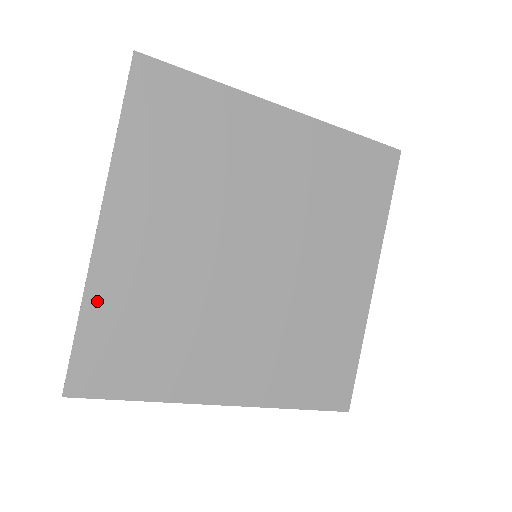
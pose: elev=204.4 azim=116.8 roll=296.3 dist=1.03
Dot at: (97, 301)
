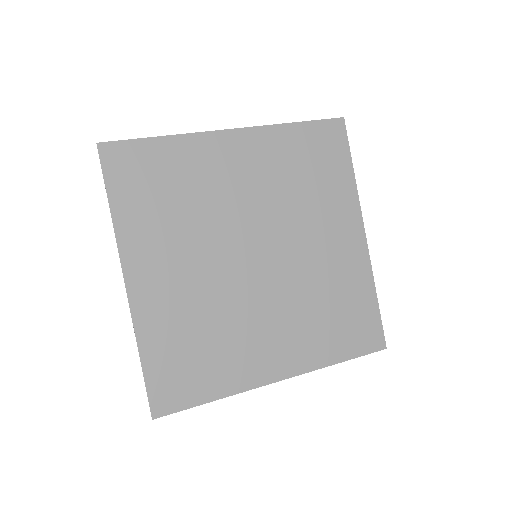
Dot at: (148, 340)
